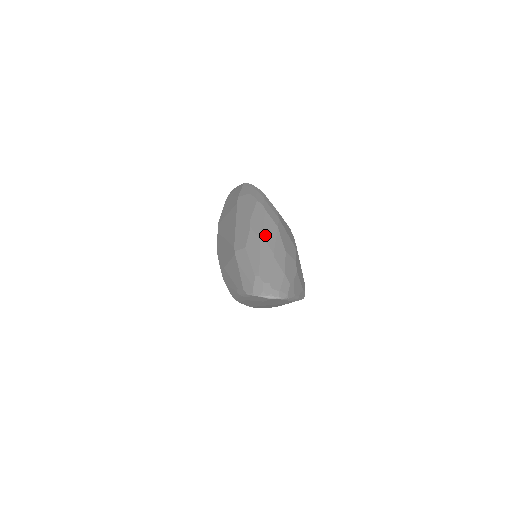
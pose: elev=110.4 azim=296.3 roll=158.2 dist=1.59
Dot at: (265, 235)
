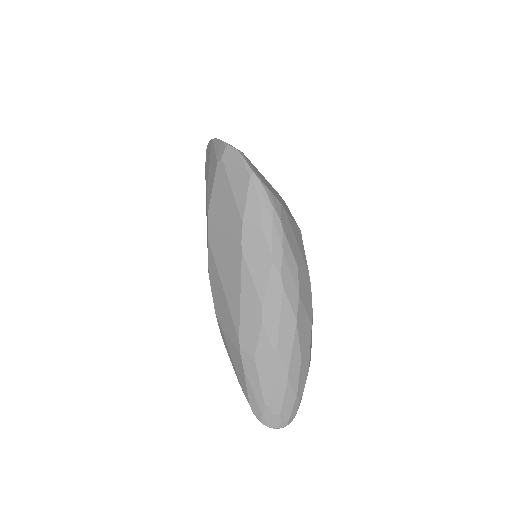
Dot at: (280, 343)
